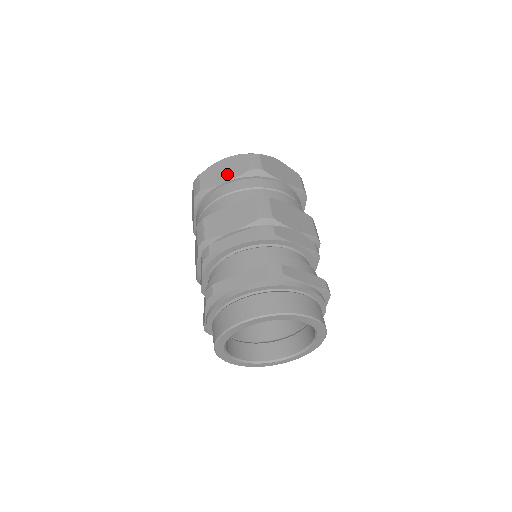
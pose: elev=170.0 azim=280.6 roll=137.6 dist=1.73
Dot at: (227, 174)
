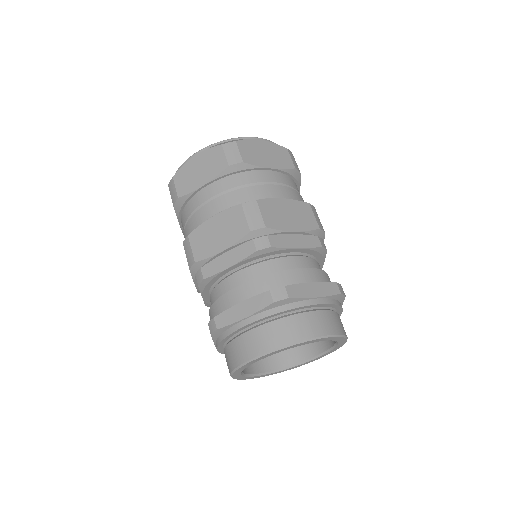
Dot at: (203, 174)
